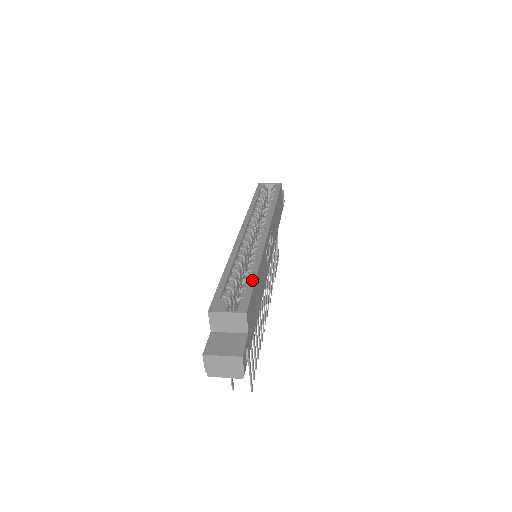
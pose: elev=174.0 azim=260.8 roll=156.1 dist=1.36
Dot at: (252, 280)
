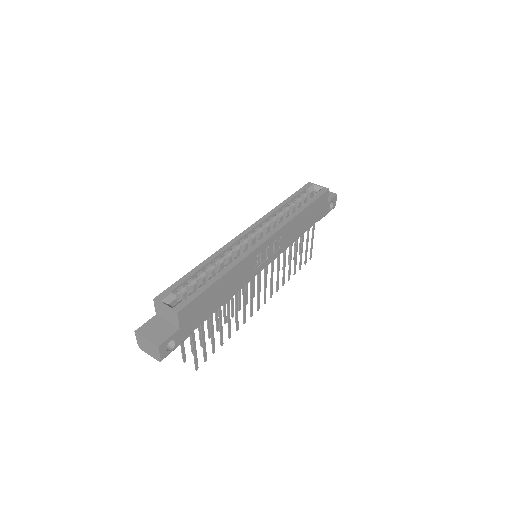
Dot at: (209, 284)
